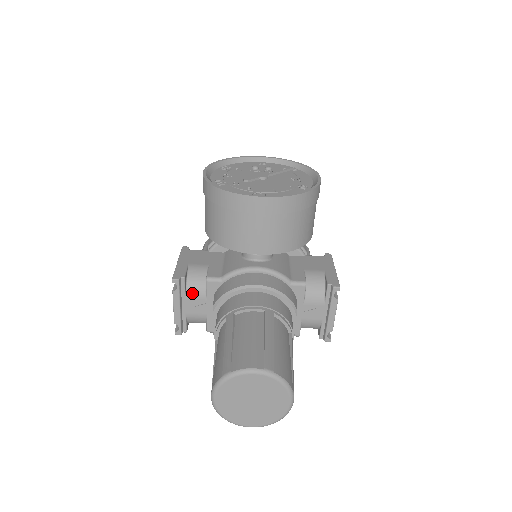
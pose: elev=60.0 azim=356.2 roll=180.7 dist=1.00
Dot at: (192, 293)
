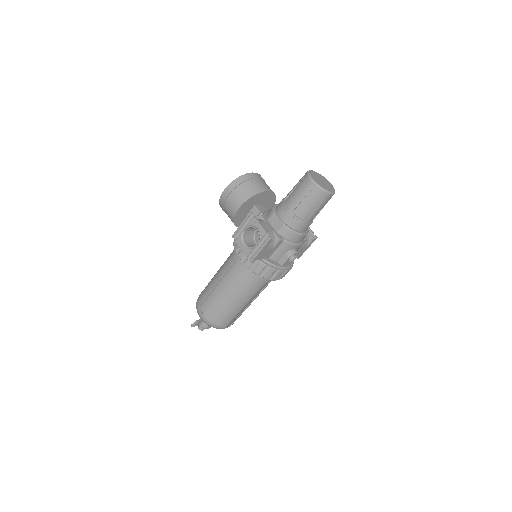
Dot at: (260, 221)
